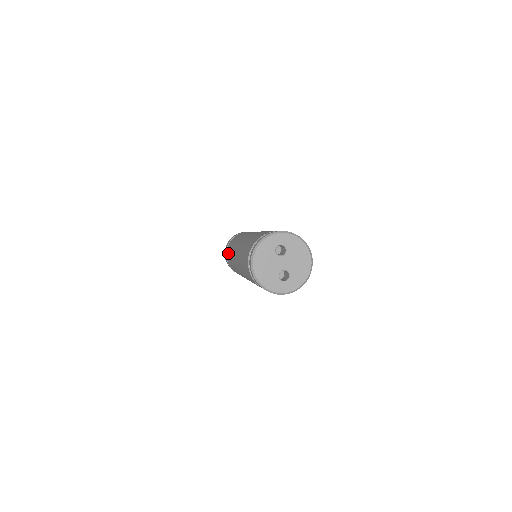
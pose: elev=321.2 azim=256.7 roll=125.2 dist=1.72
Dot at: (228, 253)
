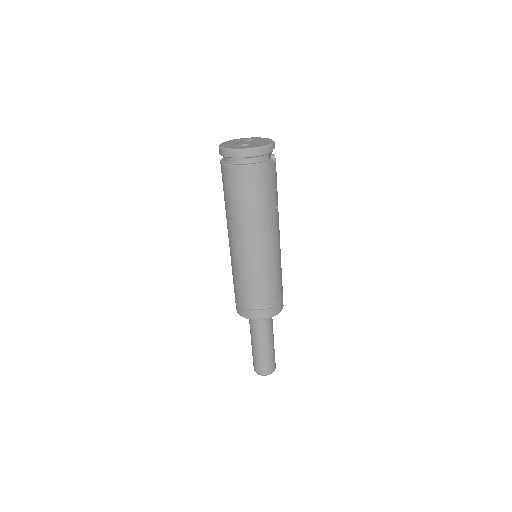
Dot at: occluded
